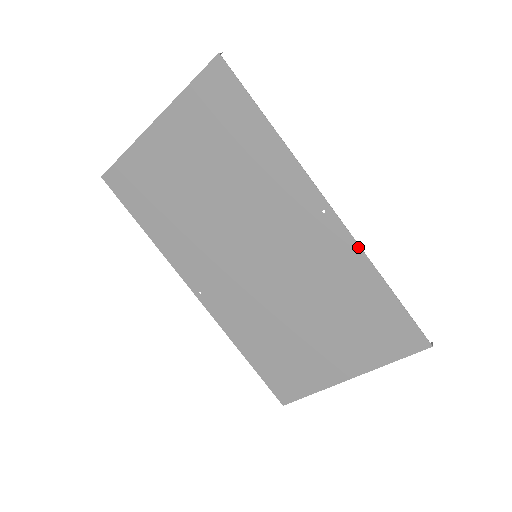
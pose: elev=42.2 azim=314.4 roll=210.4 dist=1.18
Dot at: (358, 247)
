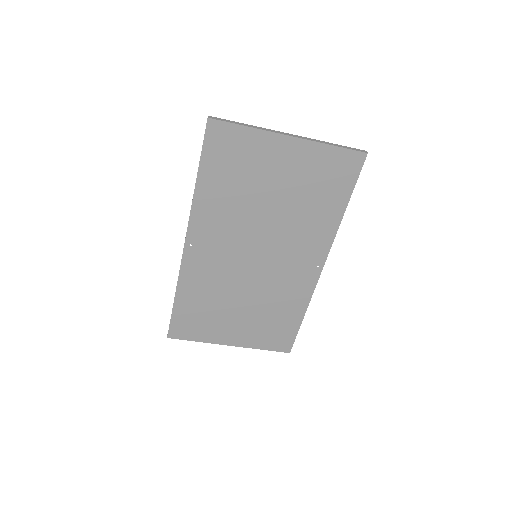
Dot at: (312, 293)
